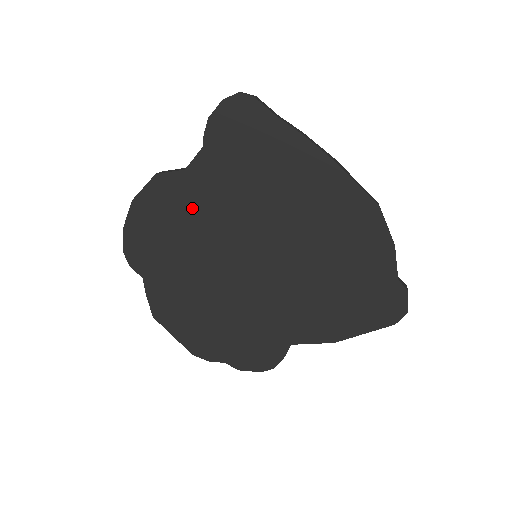
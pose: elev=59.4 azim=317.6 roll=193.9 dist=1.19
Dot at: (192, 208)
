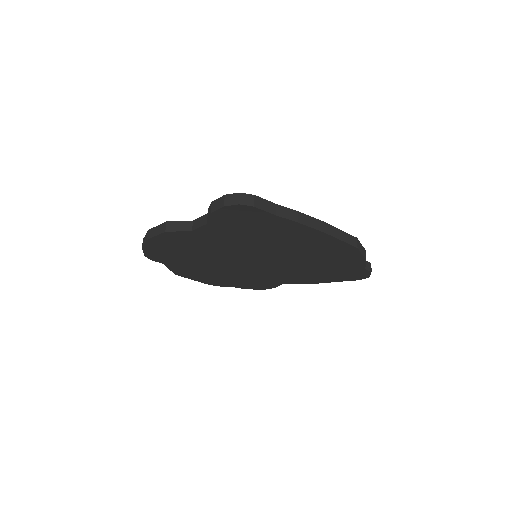
Dot at: (201, 244)
